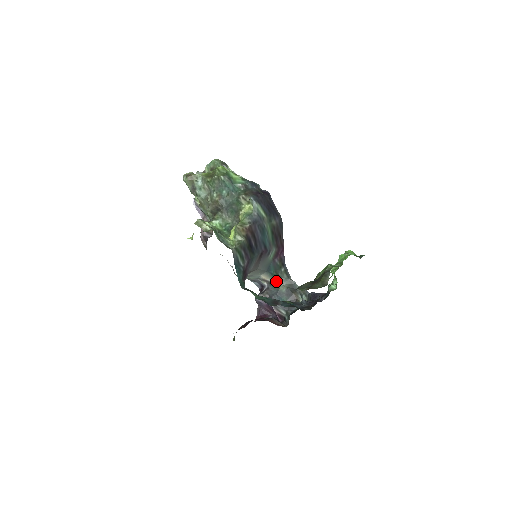
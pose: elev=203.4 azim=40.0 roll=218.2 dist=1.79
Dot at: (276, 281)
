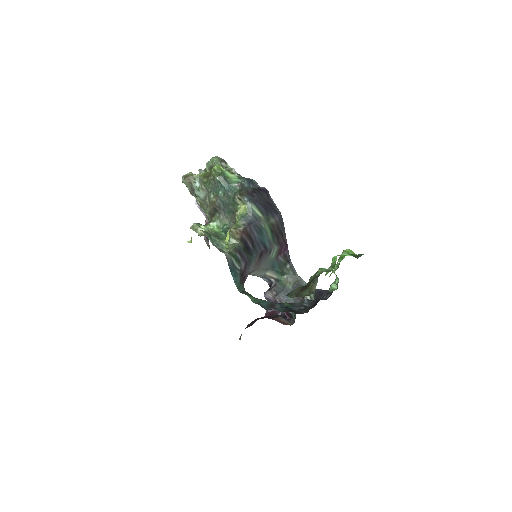
Dot at: (282, 278)
